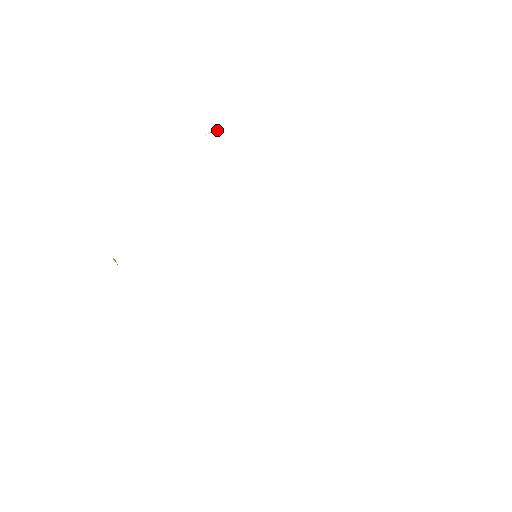
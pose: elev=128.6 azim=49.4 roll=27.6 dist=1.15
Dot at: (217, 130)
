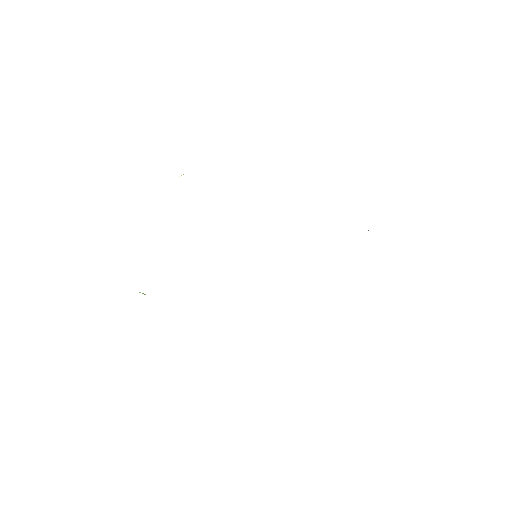
Dot at: occluded
